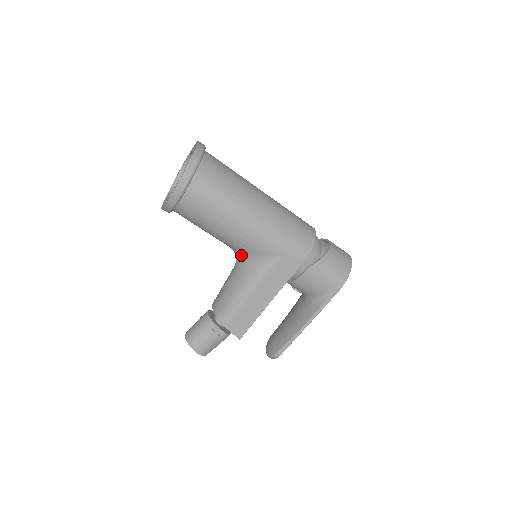
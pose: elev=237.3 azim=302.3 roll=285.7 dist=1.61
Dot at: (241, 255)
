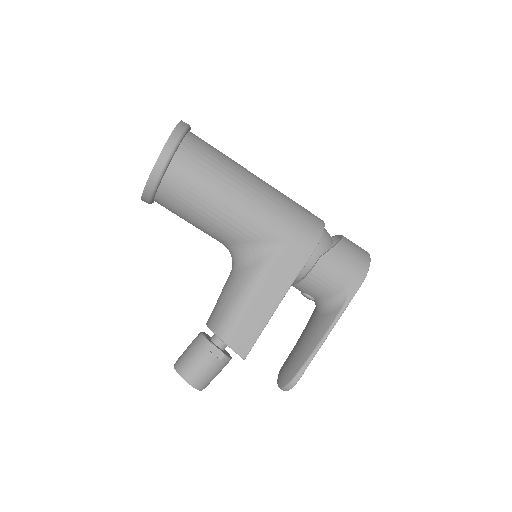
Dot at: (238, 250)
